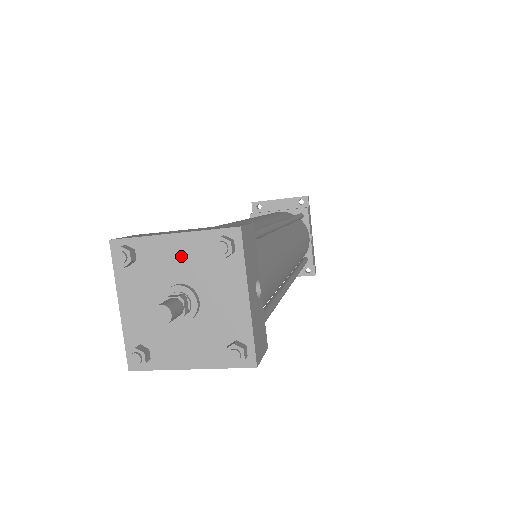
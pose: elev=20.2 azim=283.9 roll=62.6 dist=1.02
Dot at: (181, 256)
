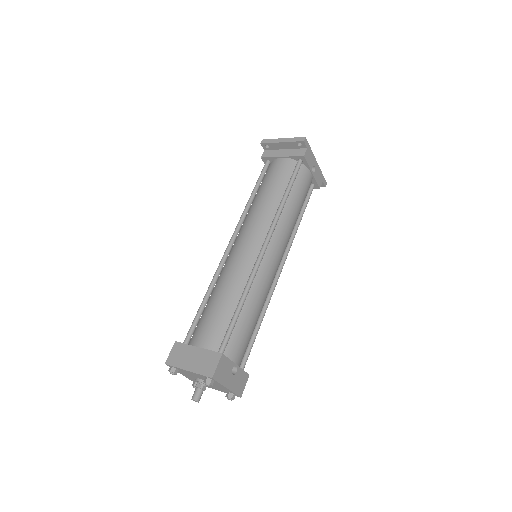
Dot at: (195, 375)
